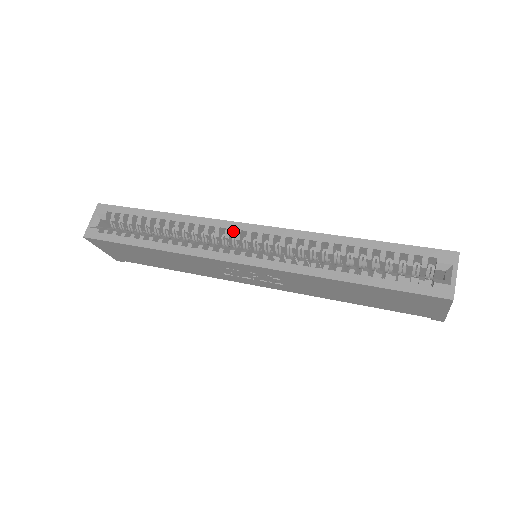
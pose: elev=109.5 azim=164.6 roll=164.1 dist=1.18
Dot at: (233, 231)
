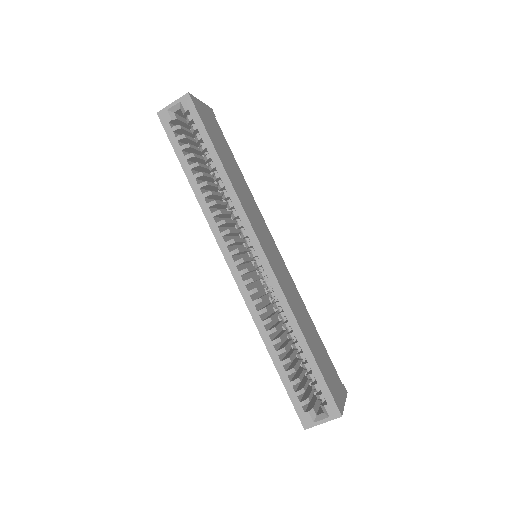
Dot at: (250, 236)
